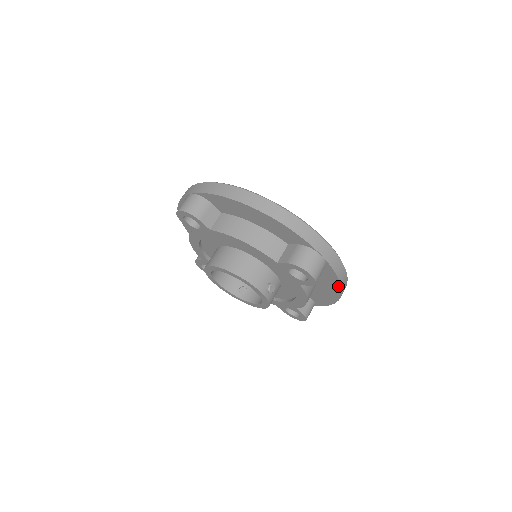
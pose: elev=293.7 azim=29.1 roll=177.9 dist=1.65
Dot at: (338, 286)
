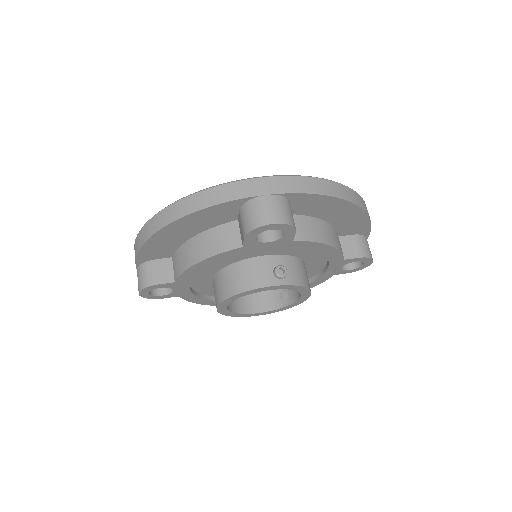
Dot at: (333, 200)
